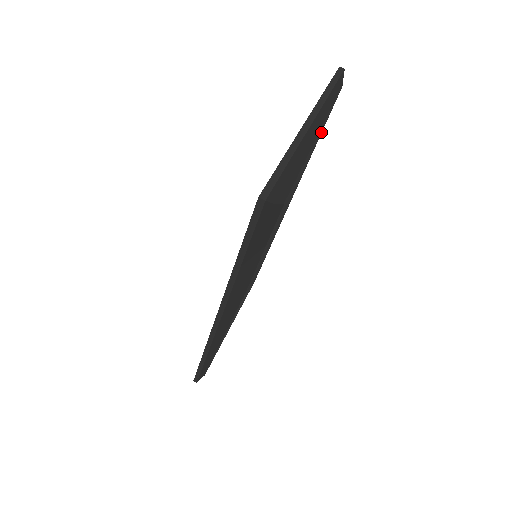
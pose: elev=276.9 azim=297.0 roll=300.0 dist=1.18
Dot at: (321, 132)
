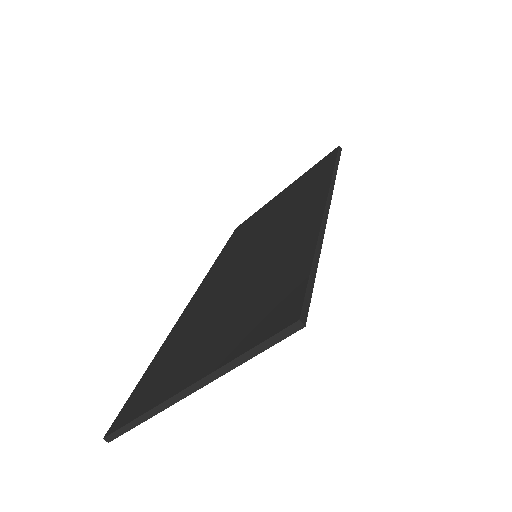
Dot at: occluded
